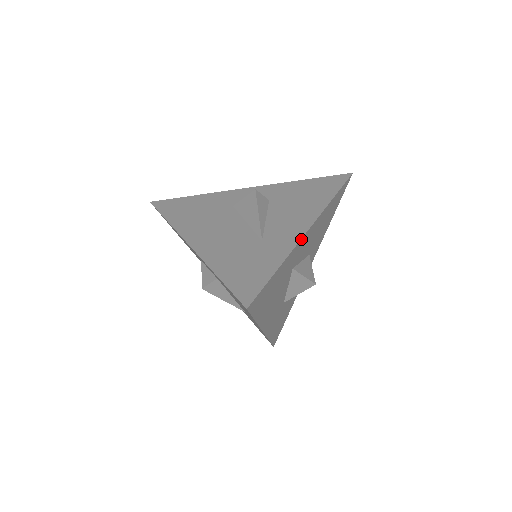
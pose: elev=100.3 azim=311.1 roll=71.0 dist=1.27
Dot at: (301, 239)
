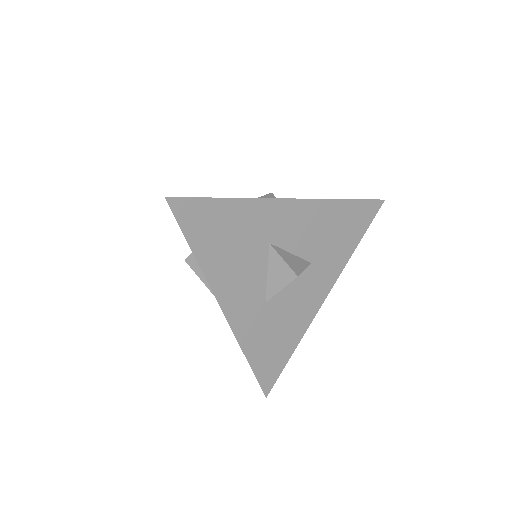
Dot at: (275, 199)
